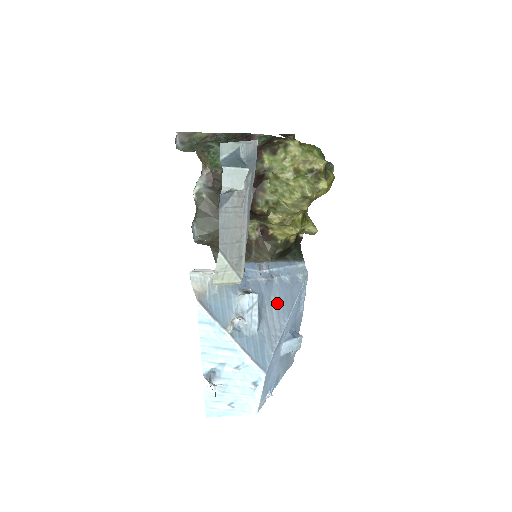
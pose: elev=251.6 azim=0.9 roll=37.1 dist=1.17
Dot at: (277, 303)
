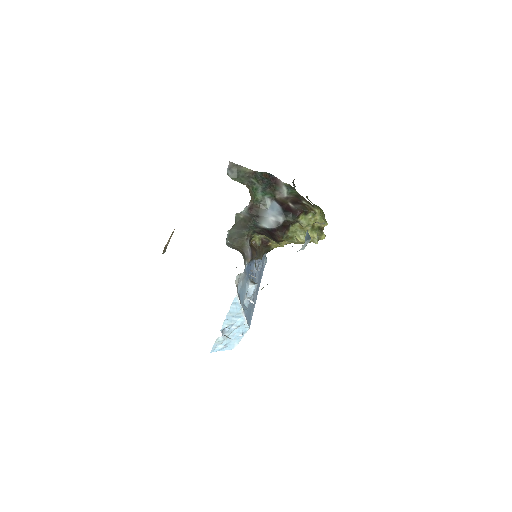
Dot at: occluded
